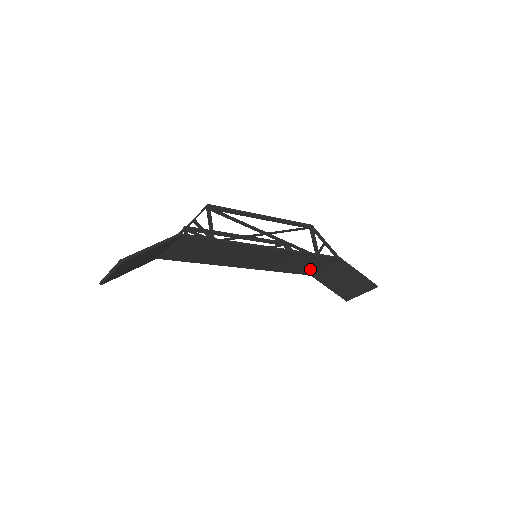
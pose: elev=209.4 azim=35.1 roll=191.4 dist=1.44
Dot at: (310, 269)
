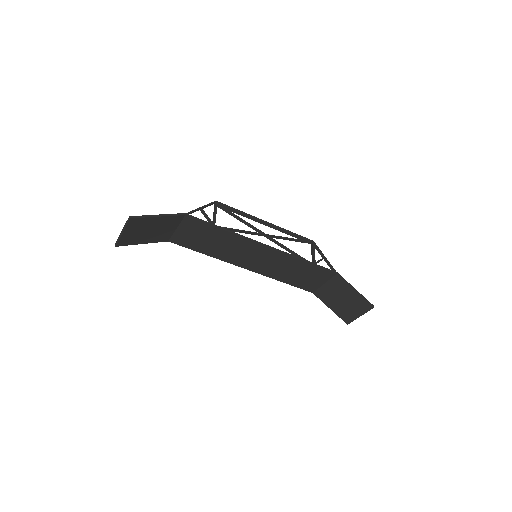
Dot at: (310, 284)
